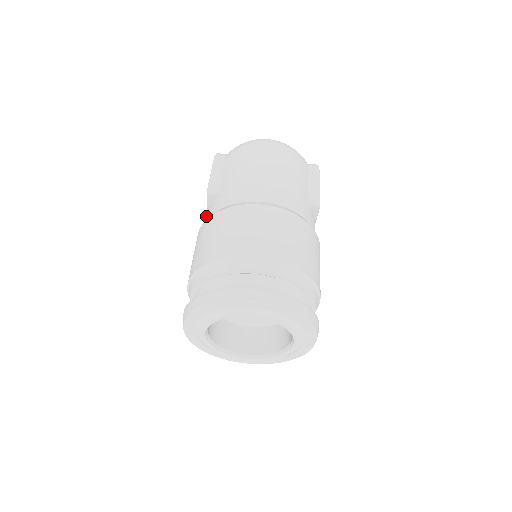
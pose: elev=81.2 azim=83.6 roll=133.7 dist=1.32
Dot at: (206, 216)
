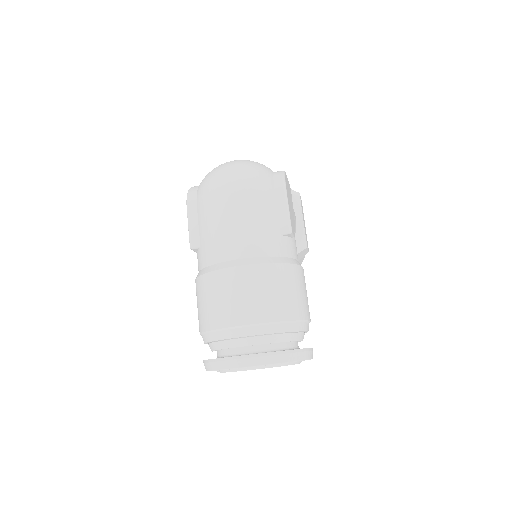
Dot at: occluded
